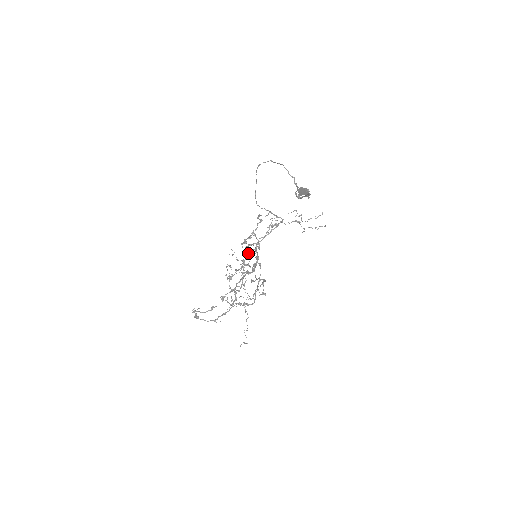
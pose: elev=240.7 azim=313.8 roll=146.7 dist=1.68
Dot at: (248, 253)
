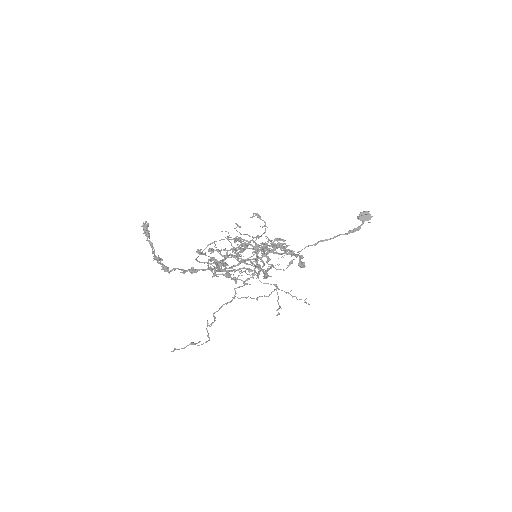
Dot at: occluded
